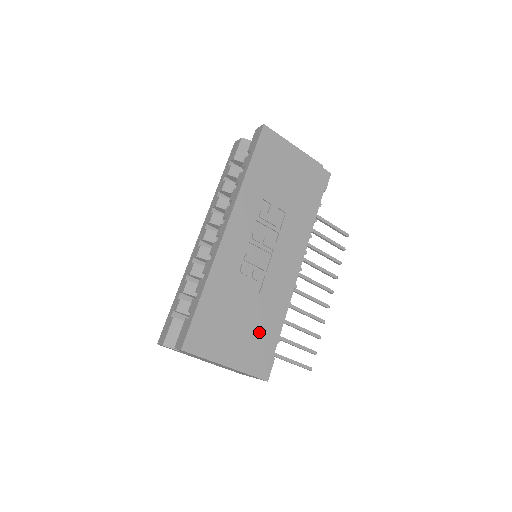
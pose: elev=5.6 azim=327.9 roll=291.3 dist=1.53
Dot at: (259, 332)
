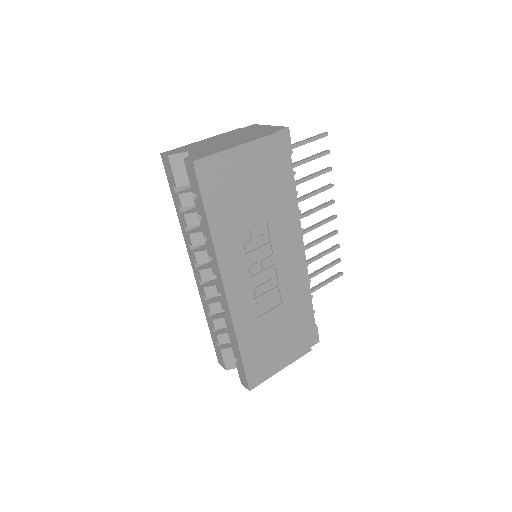
Dot at: (297, 326)
